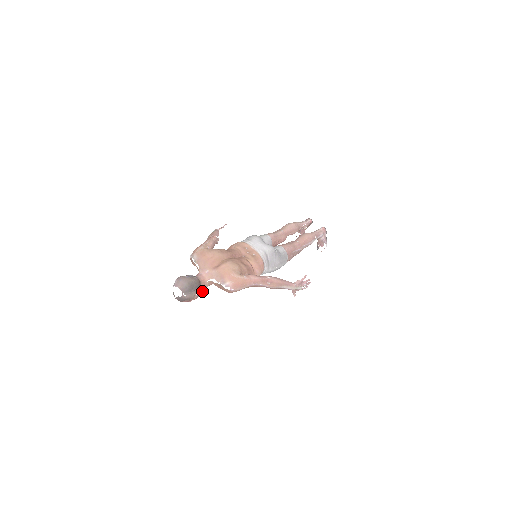
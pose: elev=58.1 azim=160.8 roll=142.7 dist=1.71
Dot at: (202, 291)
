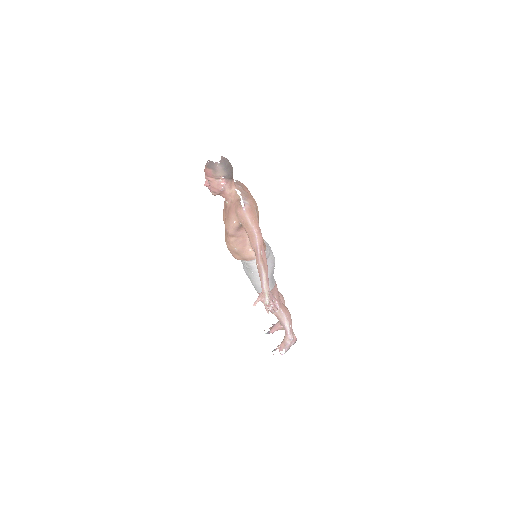
Dot at: (224, 188)
